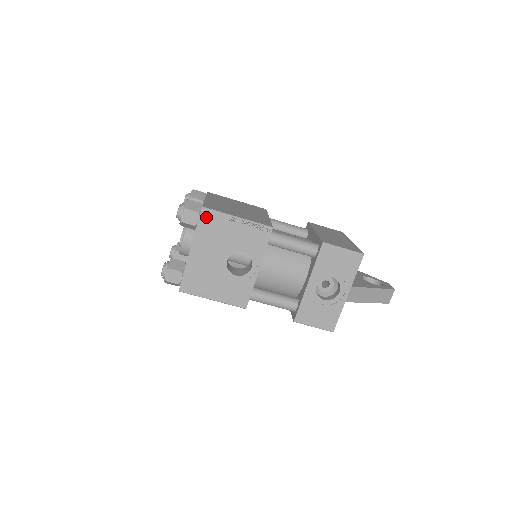
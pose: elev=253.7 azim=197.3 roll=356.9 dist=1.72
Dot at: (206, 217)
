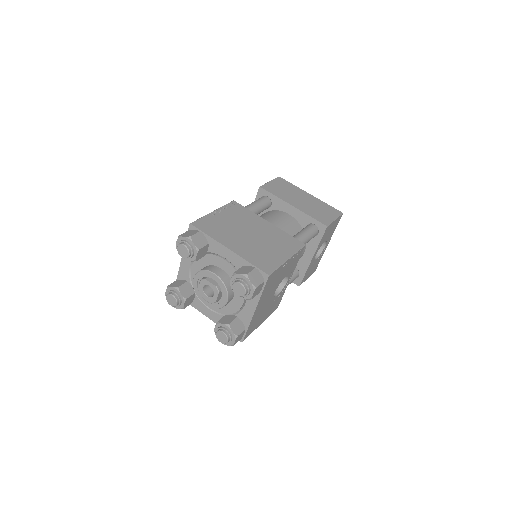
Dot at: (270, 280)
